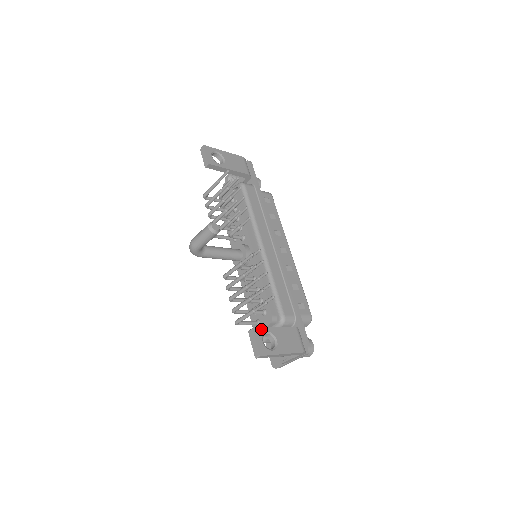
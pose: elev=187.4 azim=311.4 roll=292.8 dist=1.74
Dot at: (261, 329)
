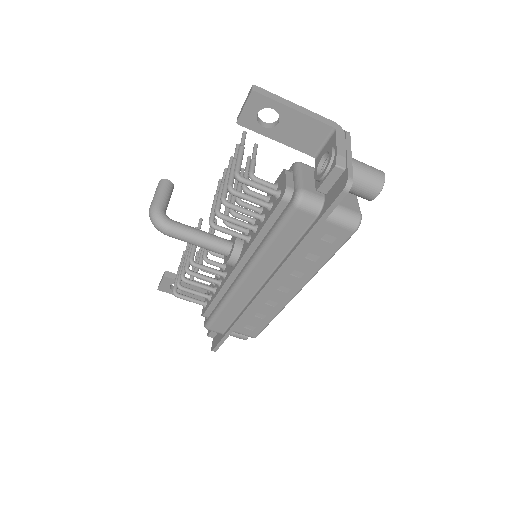
Dot at: occluded
